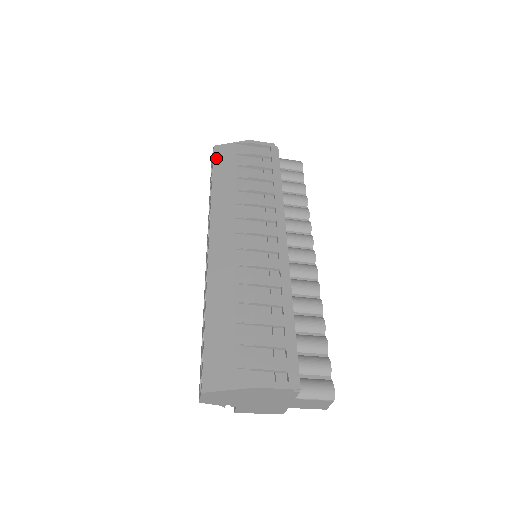
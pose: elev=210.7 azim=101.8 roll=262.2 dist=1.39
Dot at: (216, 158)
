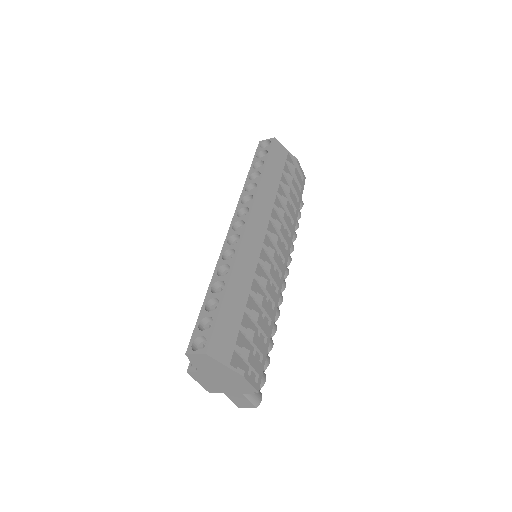
Dot at: (273, 151)
